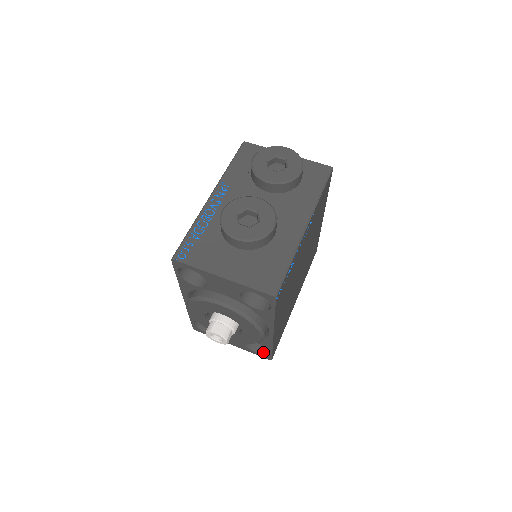
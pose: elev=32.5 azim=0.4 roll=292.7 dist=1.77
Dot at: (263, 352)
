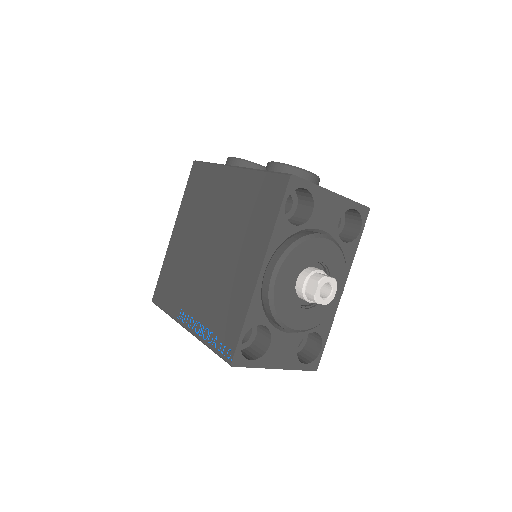
Dot at: (309, 361)
